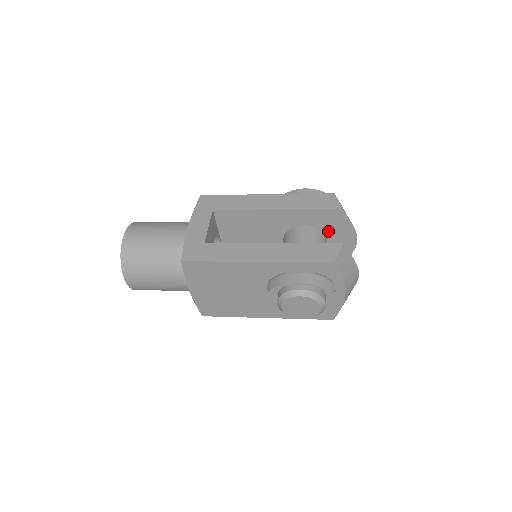
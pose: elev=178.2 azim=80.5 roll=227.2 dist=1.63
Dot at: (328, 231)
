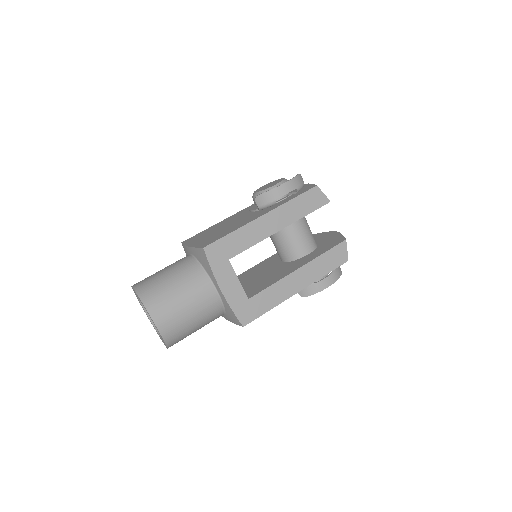
Dot at: occluded
